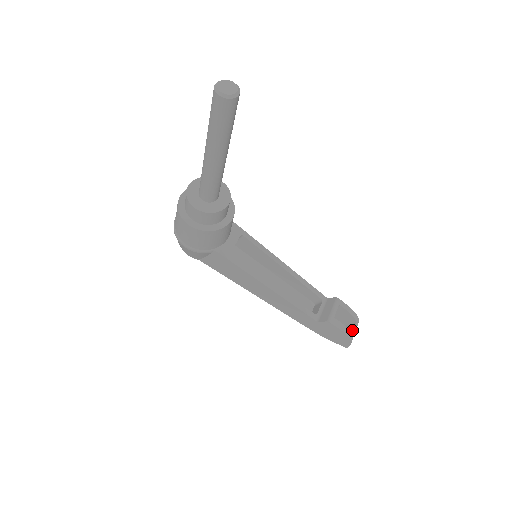
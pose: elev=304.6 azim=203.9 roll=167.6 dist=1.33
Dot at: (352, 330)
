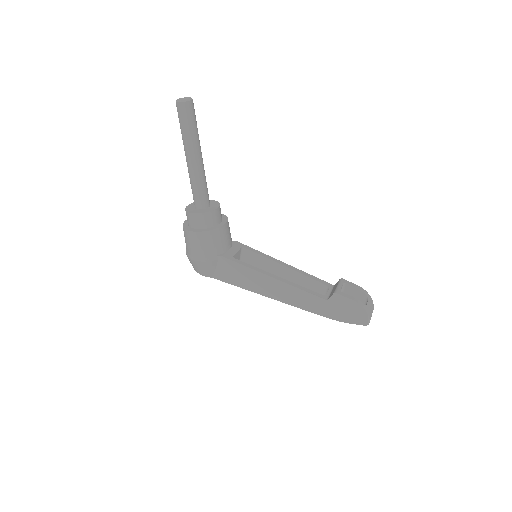
Dot at: (366, 305)
